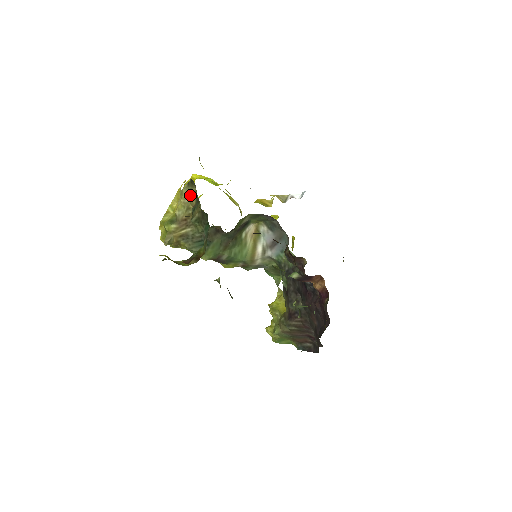
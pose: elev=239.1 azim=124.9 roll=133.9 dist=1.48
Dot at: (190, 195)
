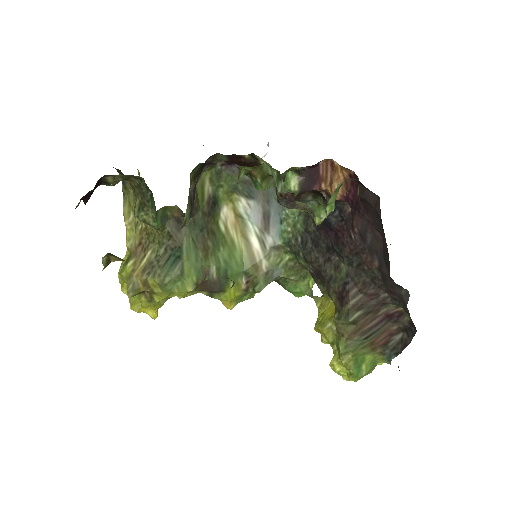
Dot at: (131, 207)
